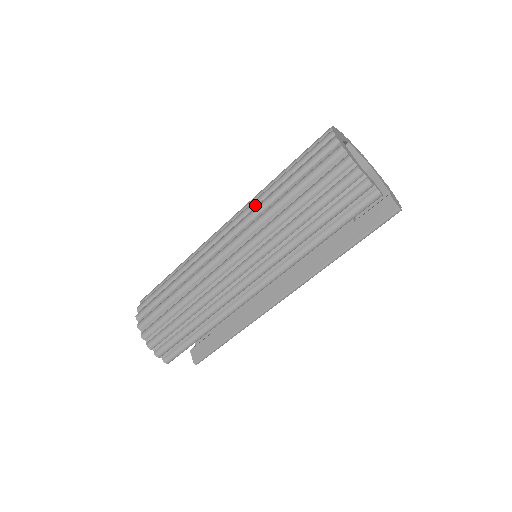
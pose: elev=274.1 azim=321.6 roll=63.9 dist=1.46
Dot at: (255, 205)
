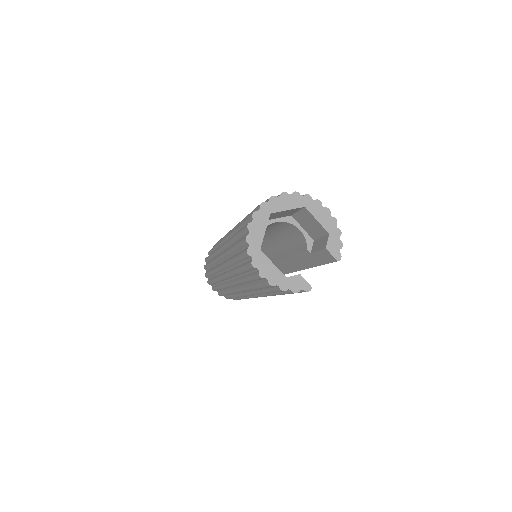
Dot at: (230, 266)
